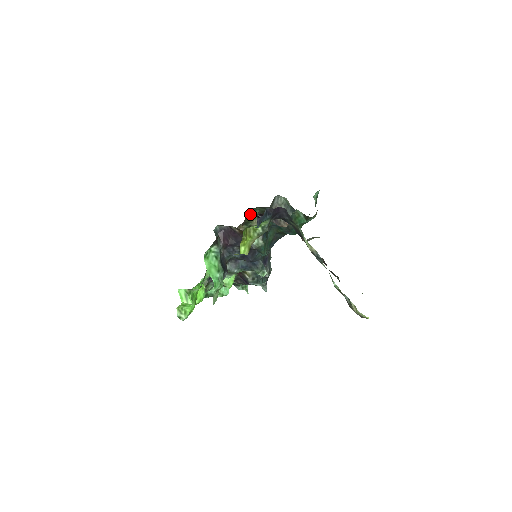
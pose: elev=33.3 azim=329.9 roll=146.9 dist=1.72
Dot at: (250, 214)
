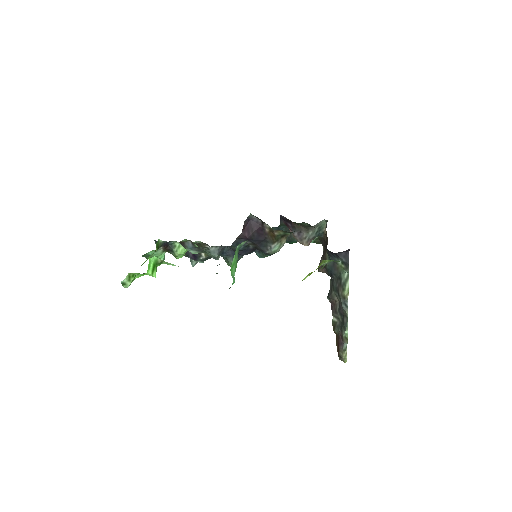
Dot at: occluded
